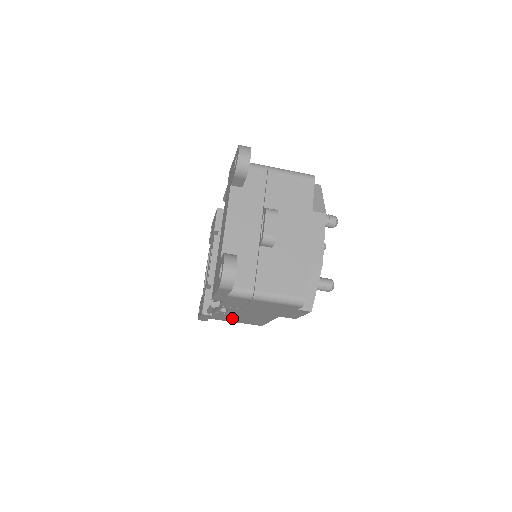
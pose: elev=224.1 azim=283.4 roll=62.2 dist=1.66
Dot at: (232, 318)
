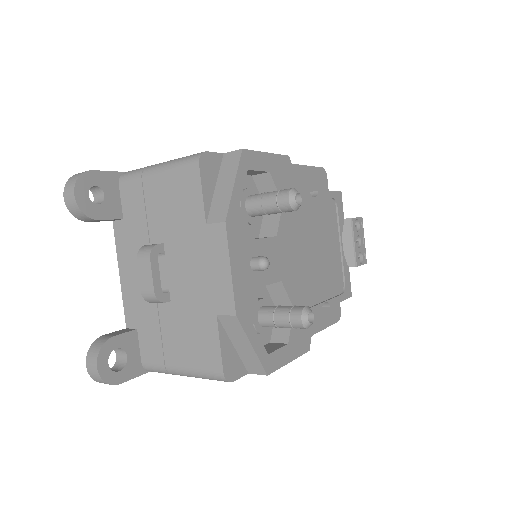
Dot at: occluded
